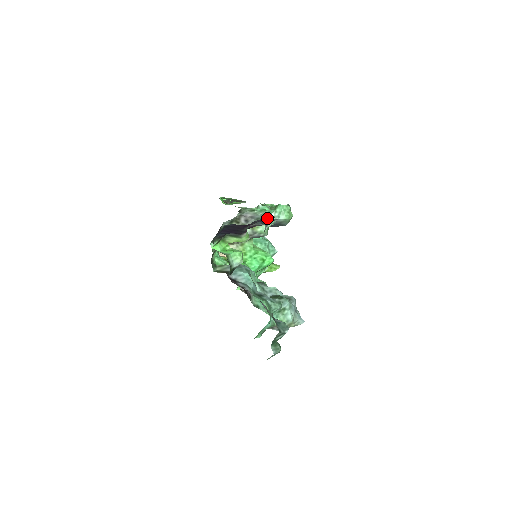
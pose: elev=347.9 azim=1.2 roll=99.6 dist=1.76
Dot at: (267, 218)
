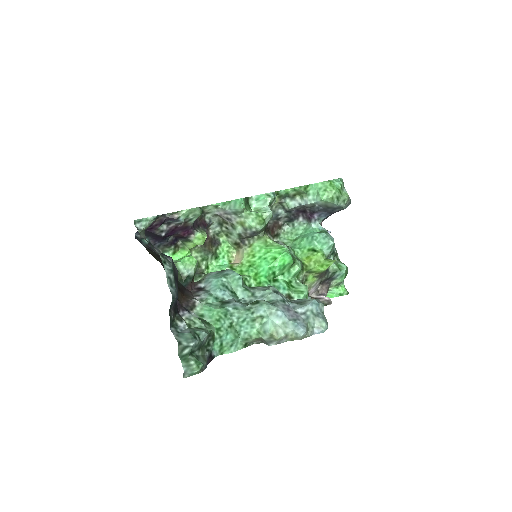
Dot at: (174, 214)
